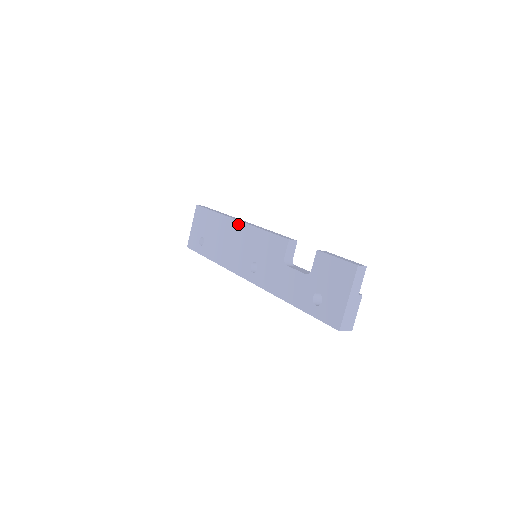
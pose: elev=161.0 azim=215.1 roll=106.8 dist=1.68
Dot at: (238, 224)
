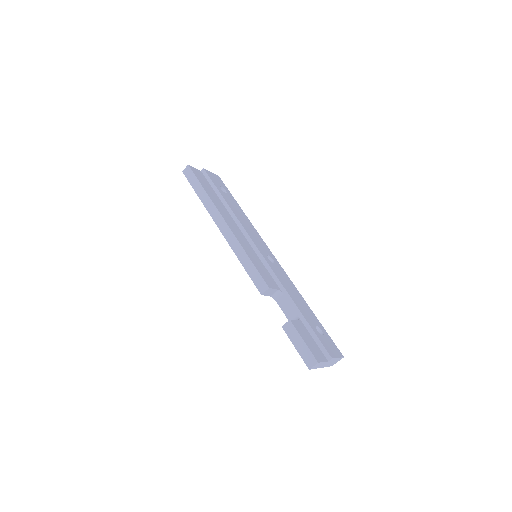
Dot at: (223, 233)
